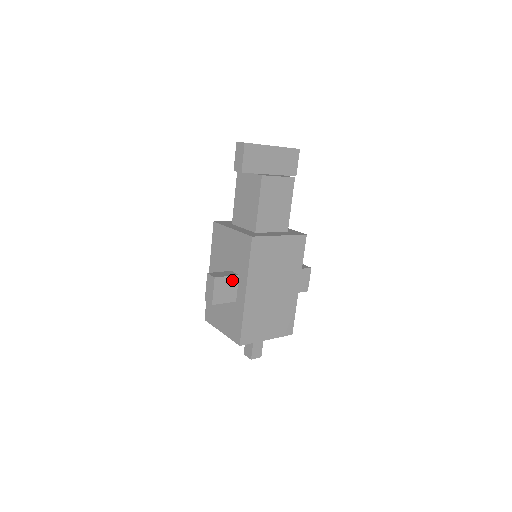
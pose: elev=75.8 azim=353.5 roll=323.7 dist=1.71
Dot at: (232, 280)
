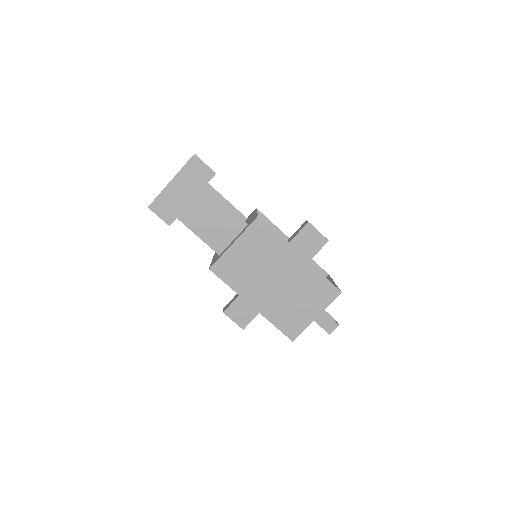
Dot at: (240, 301)
